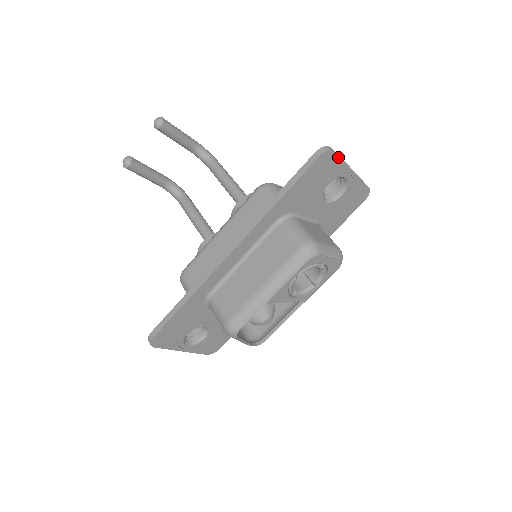
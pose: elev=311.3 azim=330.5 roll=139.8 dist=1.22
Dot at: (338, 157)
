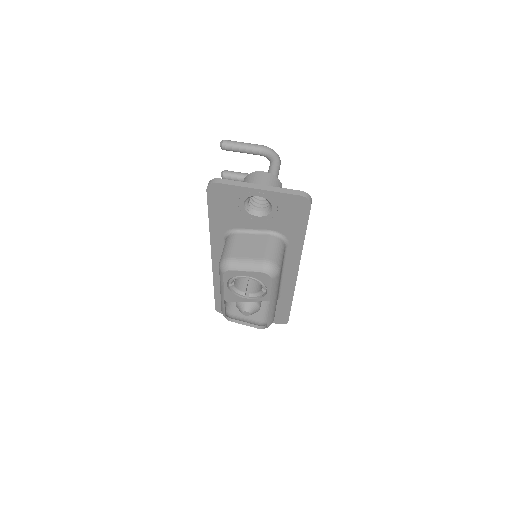
Dot at: (226, 185)
